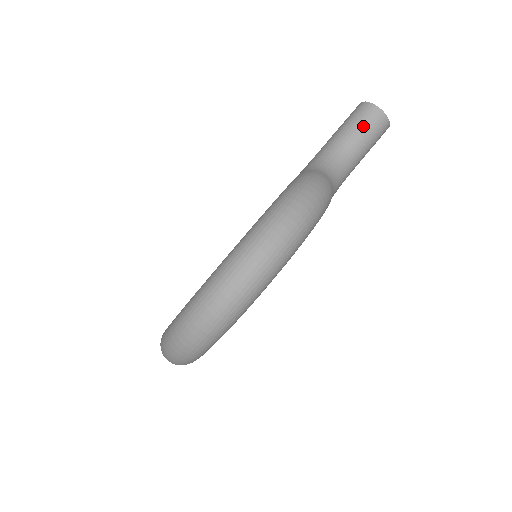
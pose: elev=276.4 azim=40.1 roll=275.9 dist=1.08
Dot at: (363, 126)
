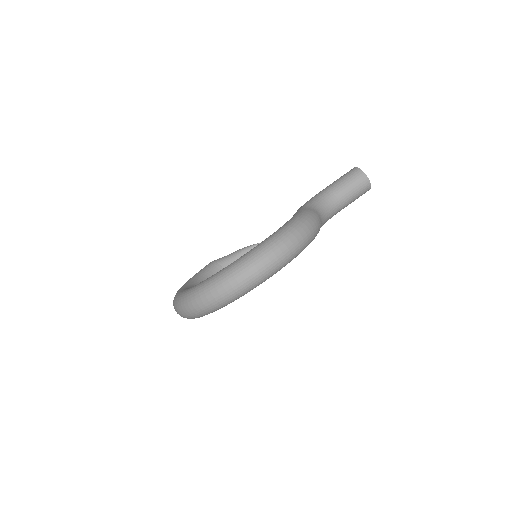
Dot at: (353, 185)
